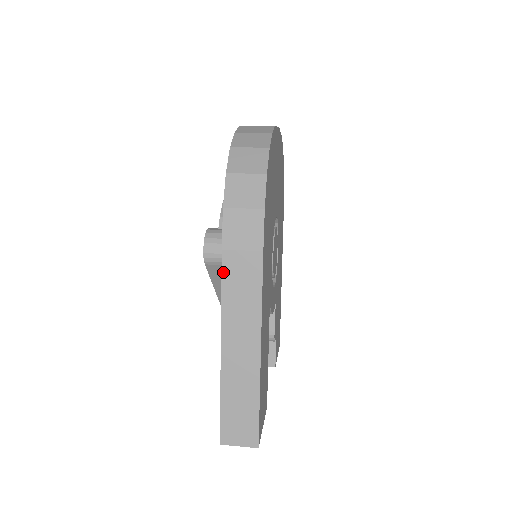
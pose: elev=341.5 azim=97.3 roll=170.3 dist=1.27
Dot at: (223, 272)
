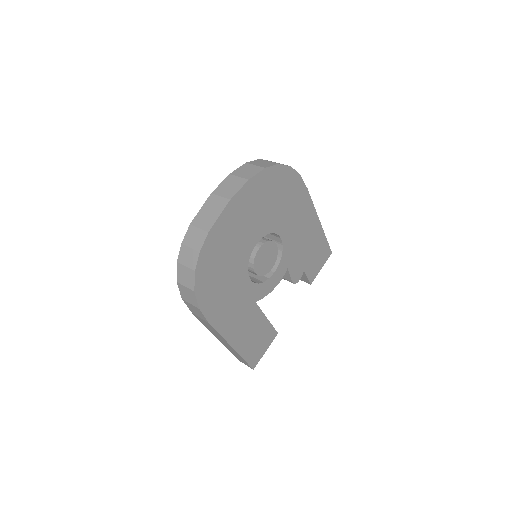
Dot at: (198, 319)
